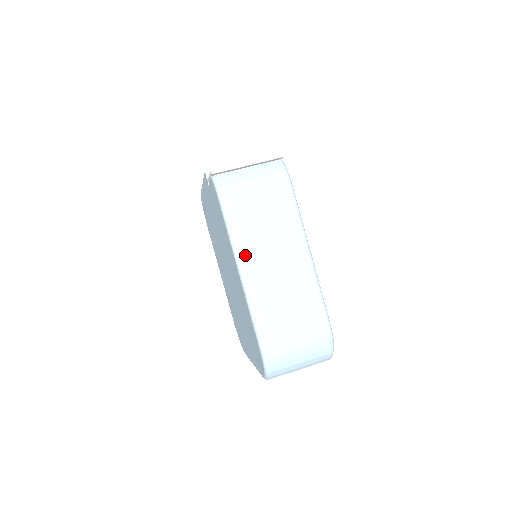
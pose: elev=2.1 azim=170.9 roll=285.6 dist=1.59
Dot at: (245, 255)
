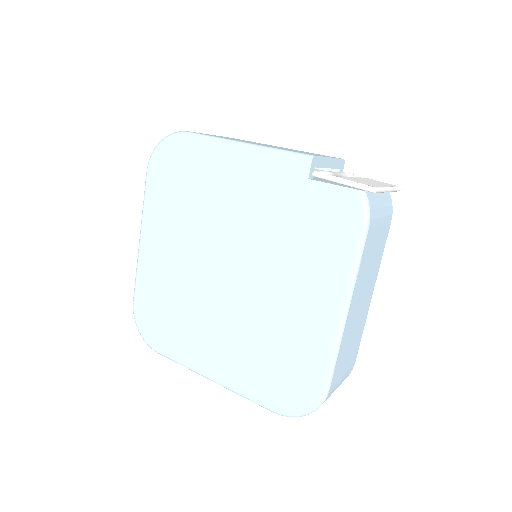
Dot at: (355, 294)
